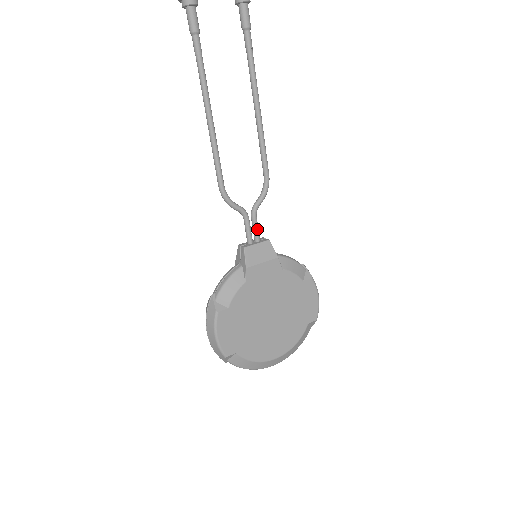
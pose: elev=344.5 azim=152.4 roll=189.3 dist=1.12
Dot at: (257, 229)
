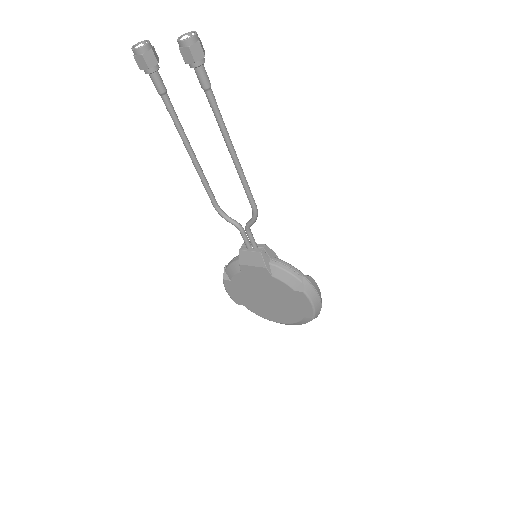
Dot at: (251, 241)
